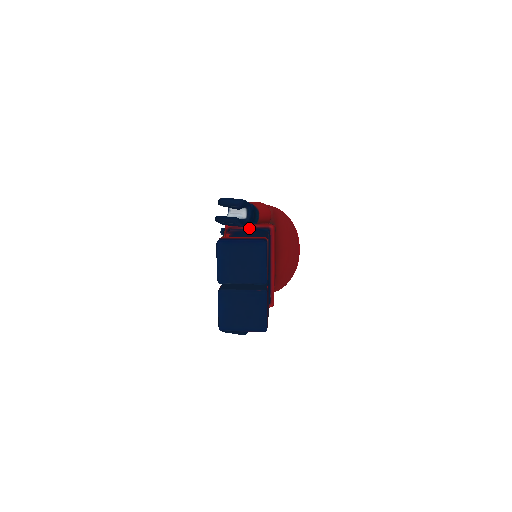
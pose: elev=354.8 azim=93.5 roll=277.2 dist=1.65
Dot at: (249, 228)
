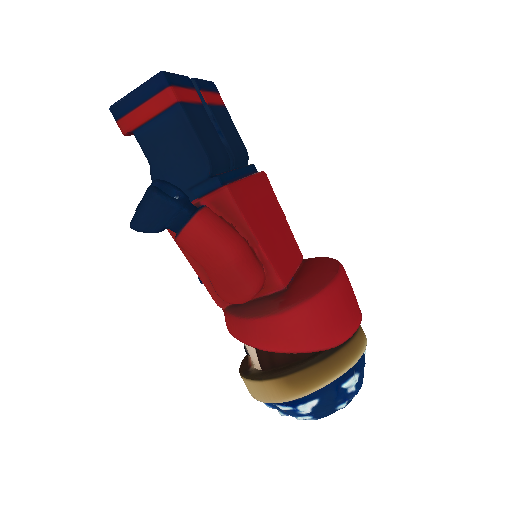
Dot at: occluded
